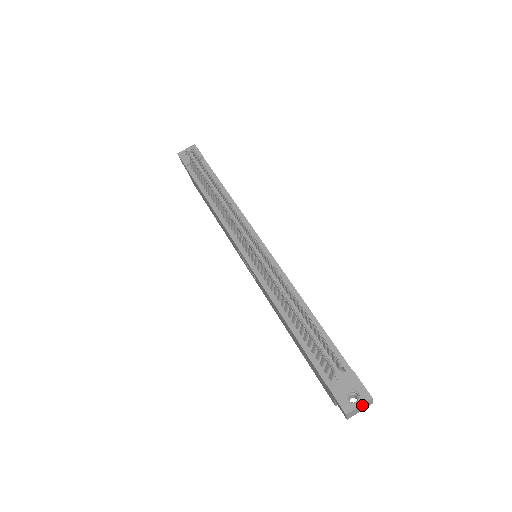
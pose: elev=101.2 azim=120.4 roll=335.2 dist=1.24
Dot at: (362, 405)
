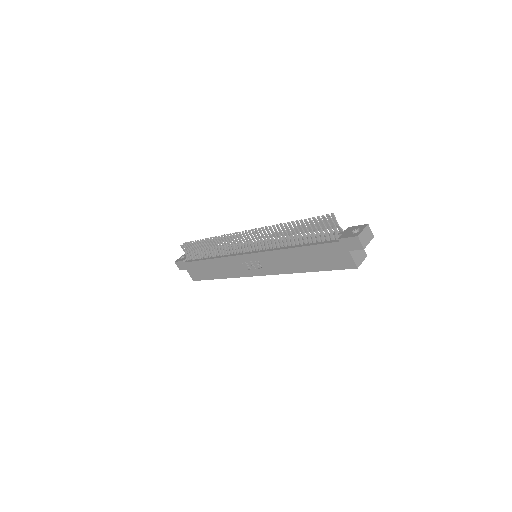
Dot at: (365, 230)
